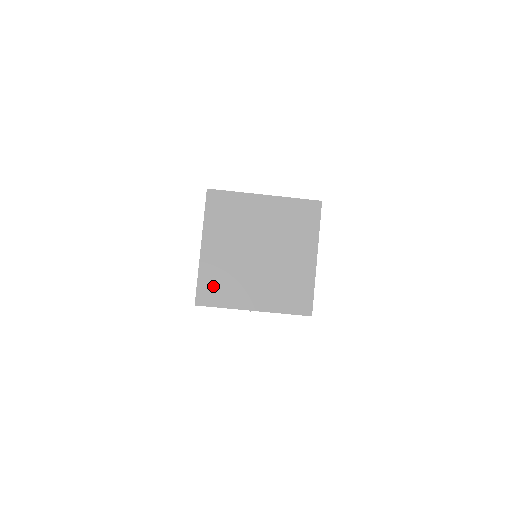
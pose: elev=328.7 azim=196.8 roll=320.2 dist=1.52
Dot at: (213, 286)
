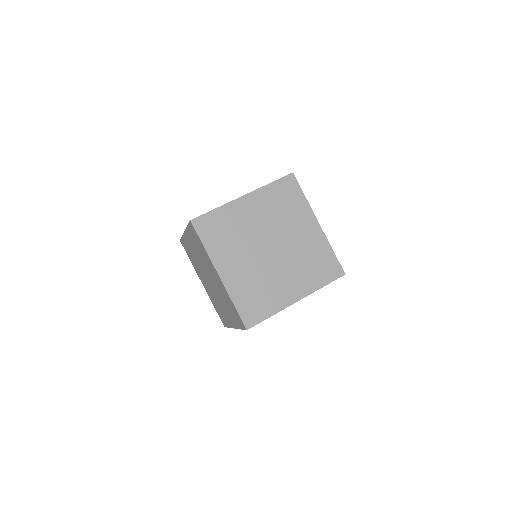
Dot at: (251, 303)
